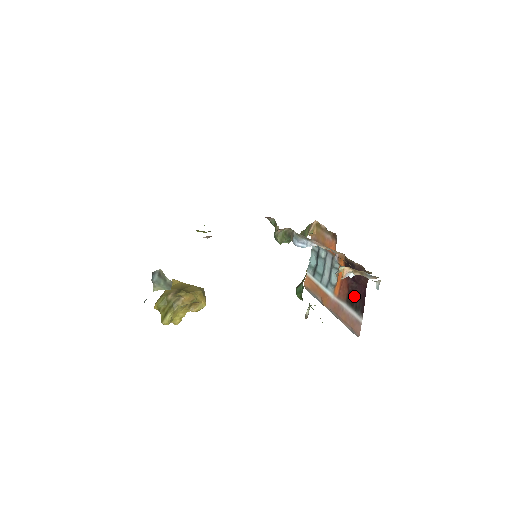
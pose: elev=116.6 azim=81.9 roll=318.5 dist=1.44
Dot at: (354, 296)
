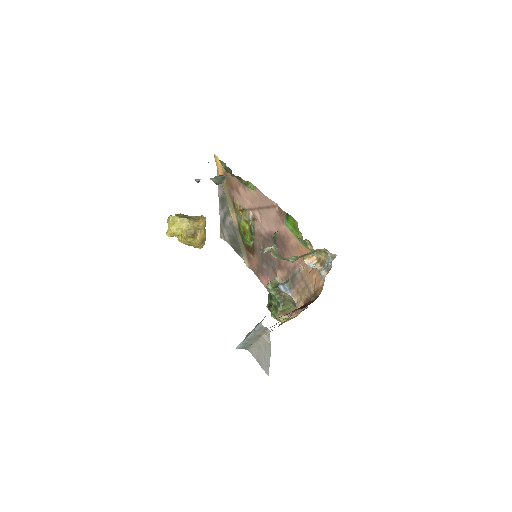
Dot at: occluded
